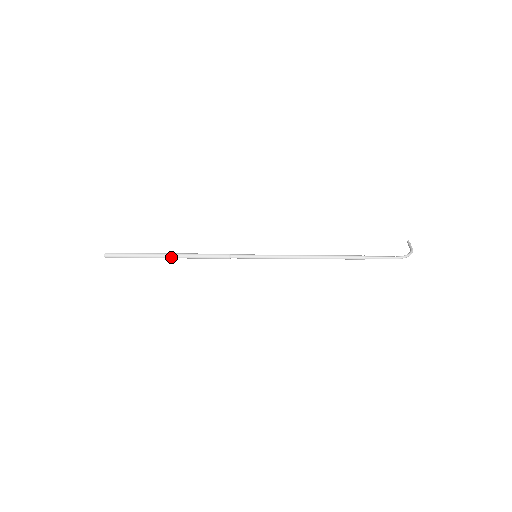
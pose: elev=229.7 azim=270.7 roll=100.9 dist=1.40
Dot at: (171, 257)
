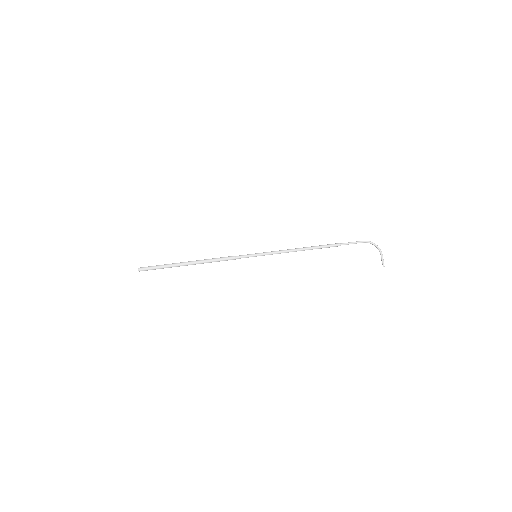
Dot at: (190, 261)
